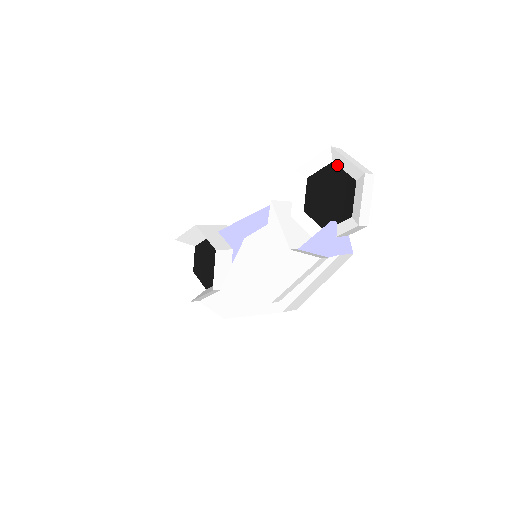
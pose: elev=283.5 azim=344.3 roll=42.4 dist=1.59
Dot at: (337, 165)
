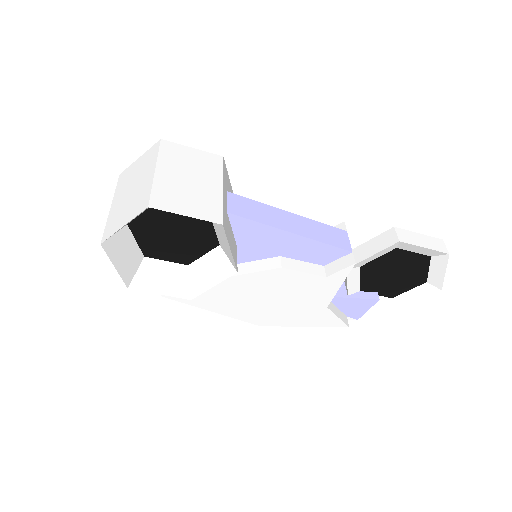
Dot at: (431, 262)
